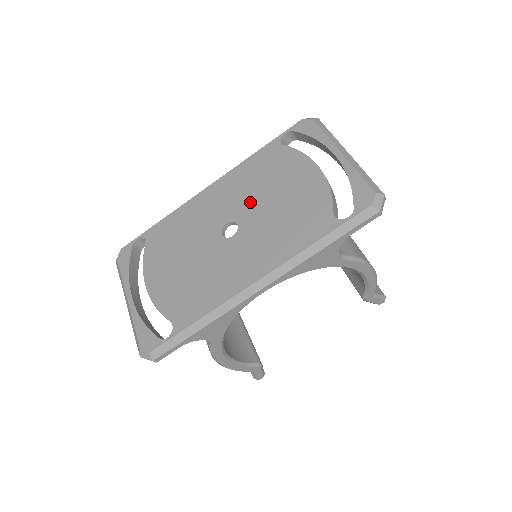
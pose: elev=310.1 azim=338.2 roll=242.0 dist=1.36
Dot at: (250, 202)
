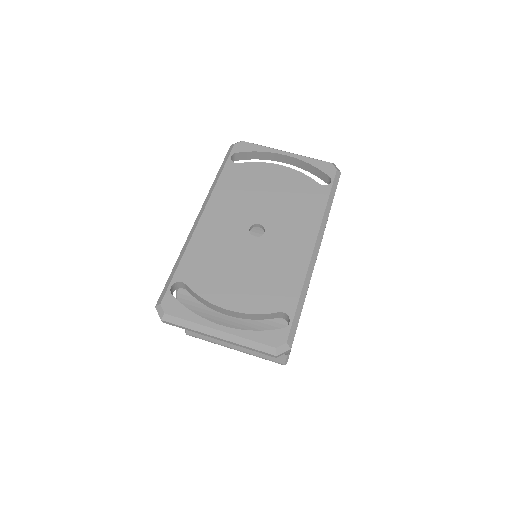
Dot at: (253, 206)
